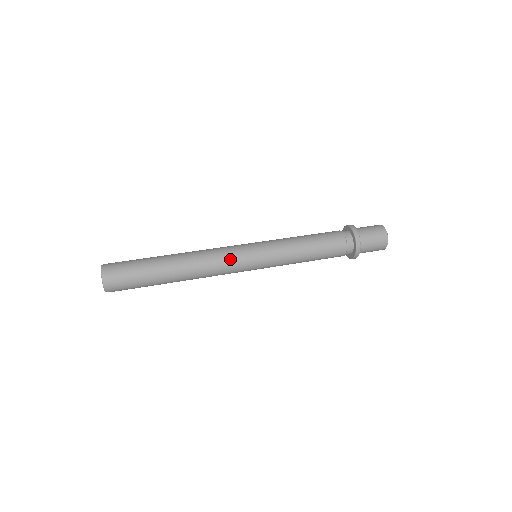
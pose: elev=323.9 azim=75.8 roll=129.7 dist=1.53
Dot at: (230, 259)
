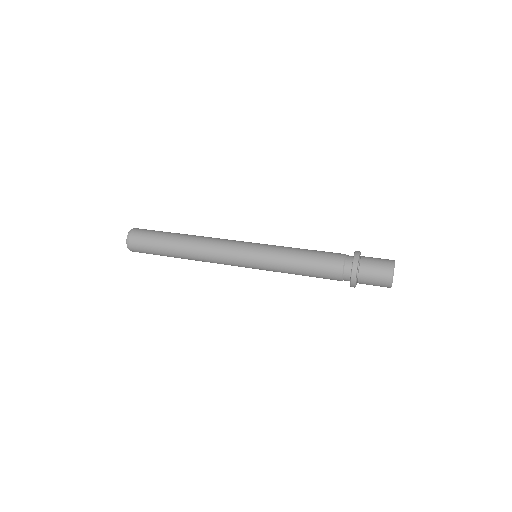
Dot at: (228, 246)
